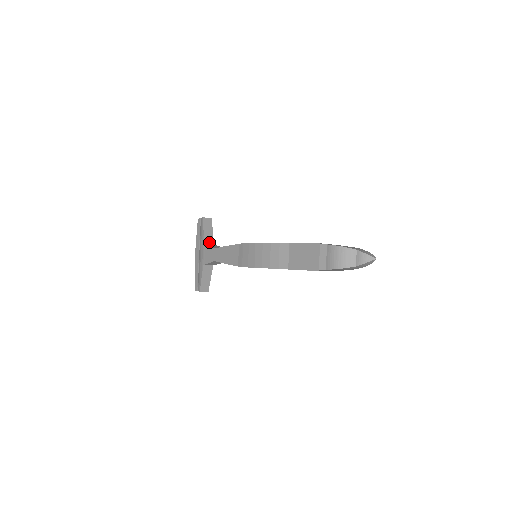
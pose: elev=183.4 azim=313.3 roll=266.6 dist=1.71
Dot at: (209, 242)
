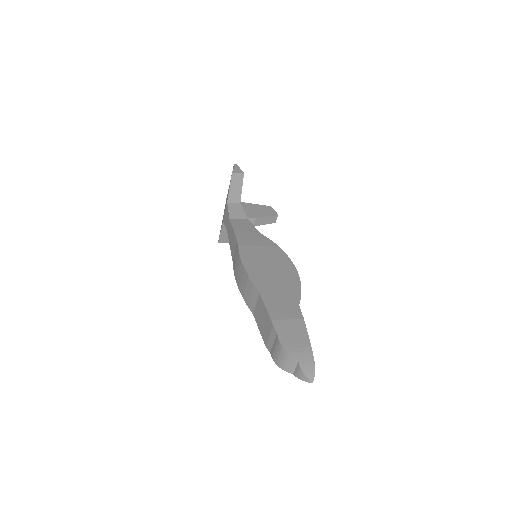
Dot at: (234, 200)
